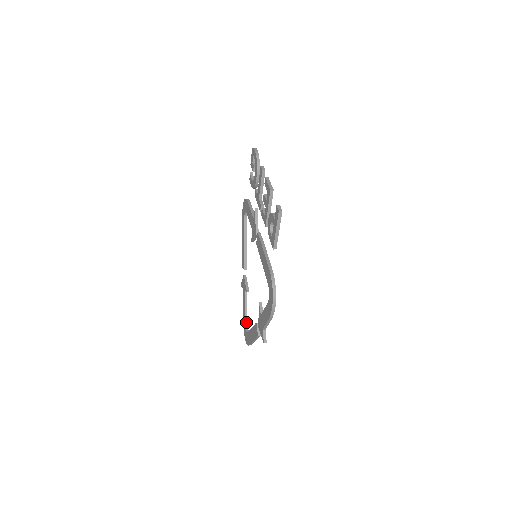
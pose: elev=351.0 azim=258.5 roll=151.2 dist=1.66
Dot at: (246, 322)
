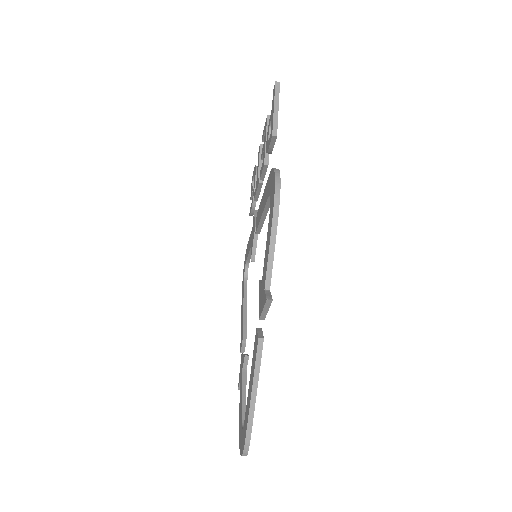
Dot at: (243, 420)
